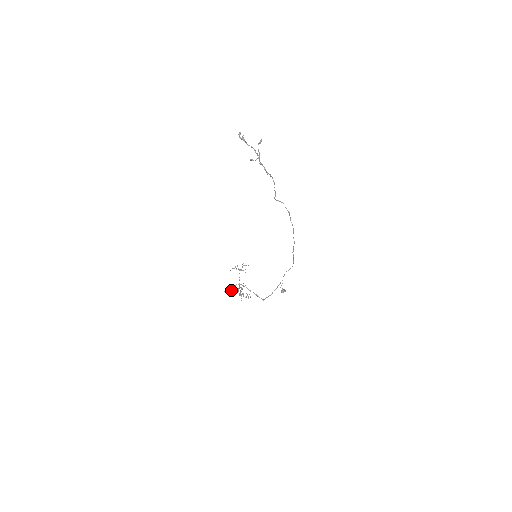
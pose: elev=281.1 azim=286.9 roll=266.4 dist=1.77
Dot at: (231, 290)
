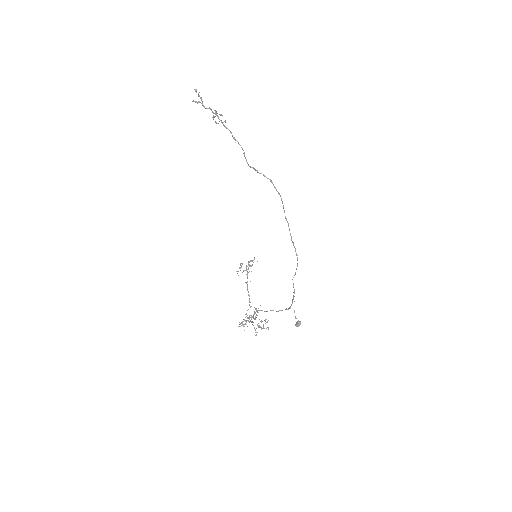
Dot at: (244, 326)
